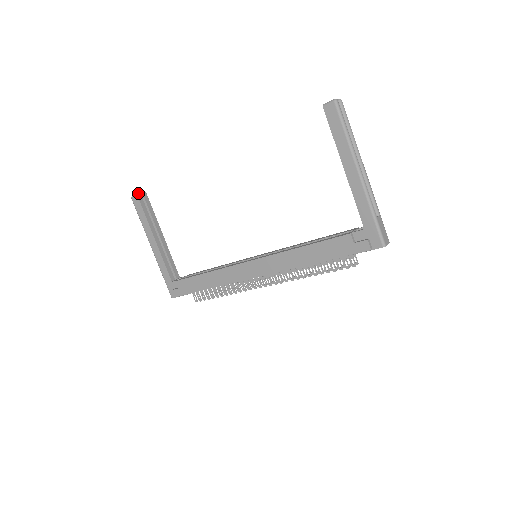
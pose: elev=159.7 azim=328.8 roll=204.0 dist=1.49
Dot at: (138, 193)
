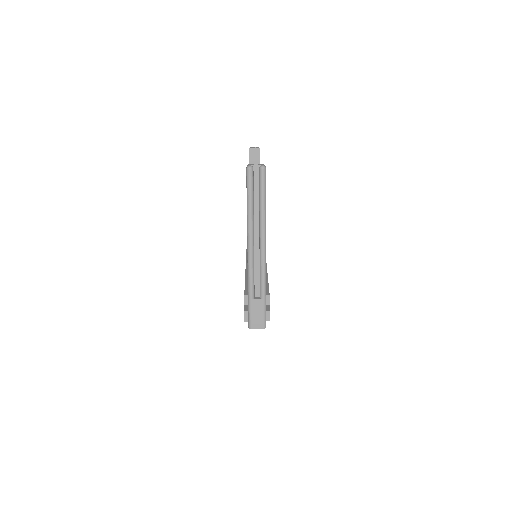
Dot at: (251, 148)
